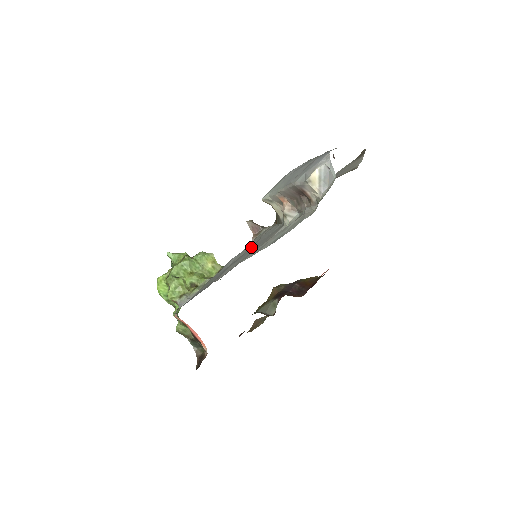
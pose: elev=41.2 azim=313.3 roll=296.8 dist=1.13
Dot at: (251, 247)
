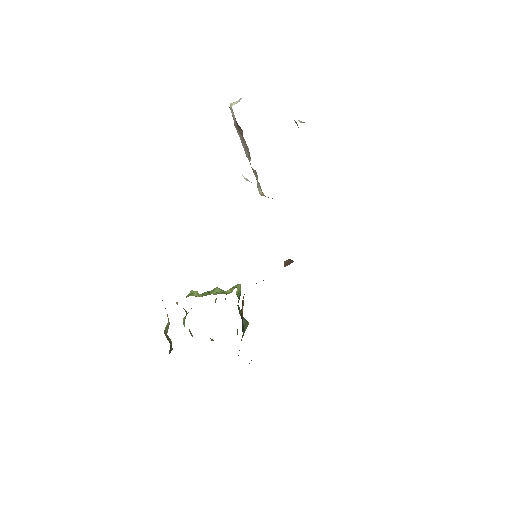
Dot at: occluded
